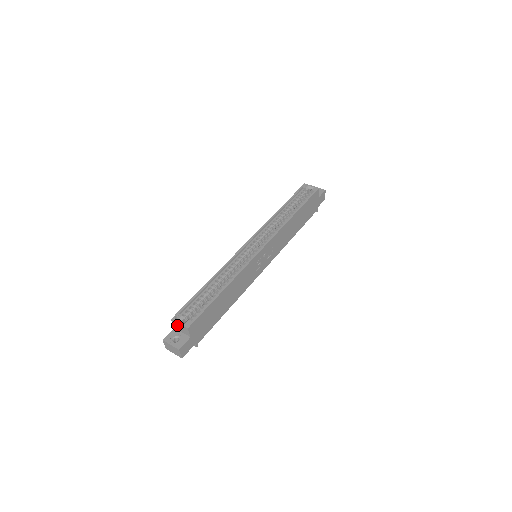
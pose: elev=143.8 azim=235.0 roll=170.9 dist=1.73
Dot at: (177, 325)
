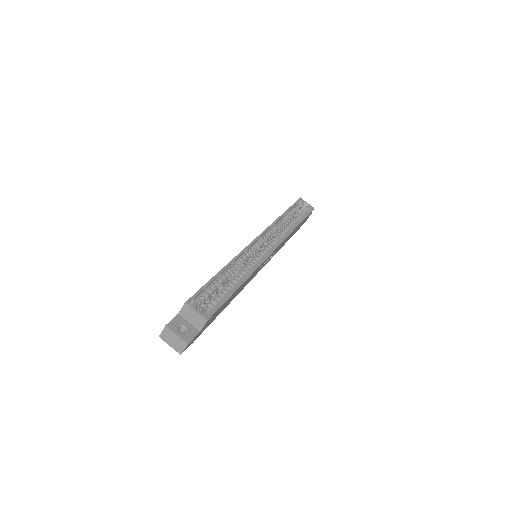
Dot at: (189, 312)
